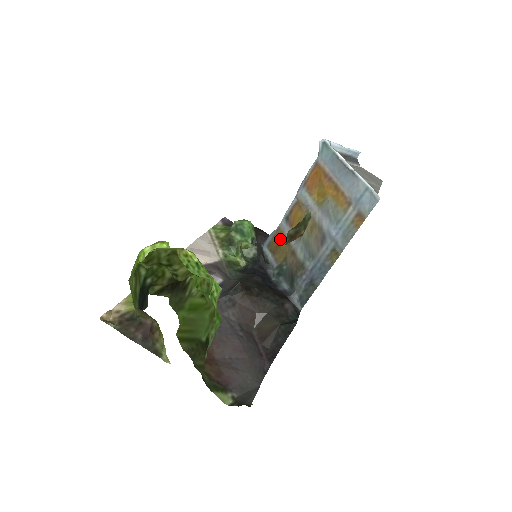
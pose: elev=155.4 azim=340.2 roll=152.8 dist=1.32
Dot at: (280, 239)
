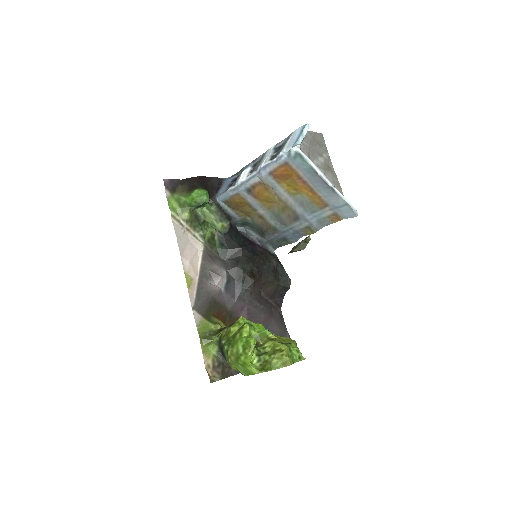
Dot at: (242, 203)
